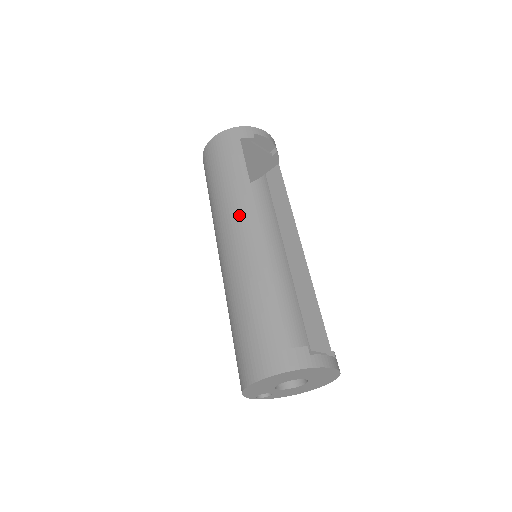
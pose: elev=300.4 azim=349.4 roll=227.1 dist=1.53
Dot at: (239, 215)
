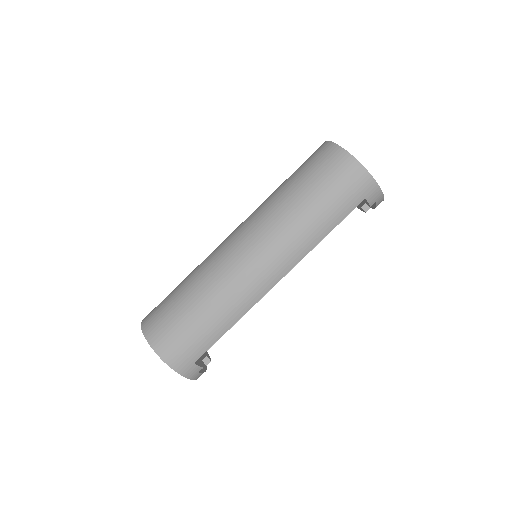
Dot at: (284, 255)
